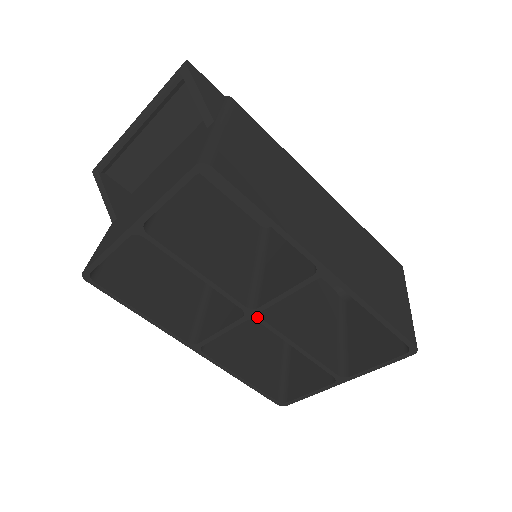
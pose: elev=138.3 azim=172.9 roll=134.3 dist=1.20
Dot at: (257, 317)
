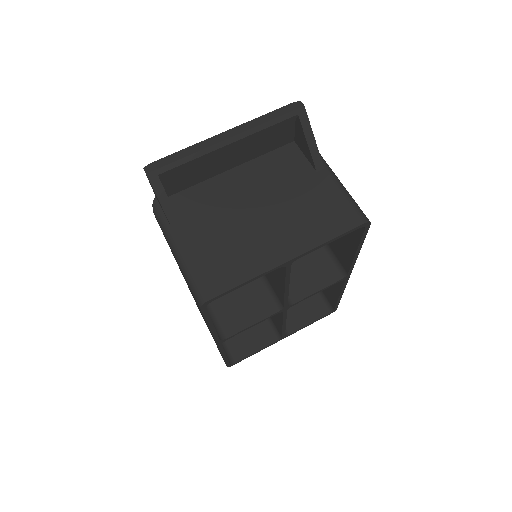
Dot at: (286, 310)
